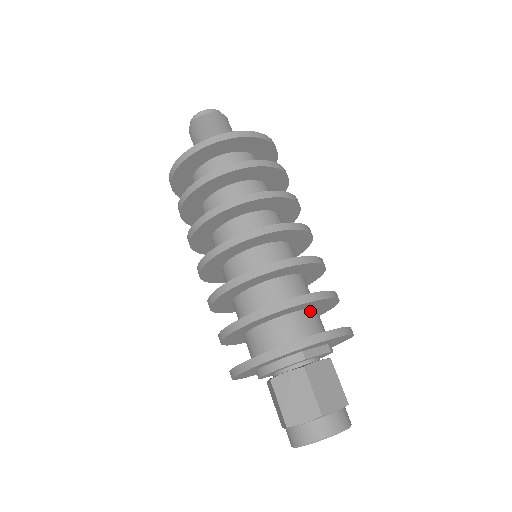
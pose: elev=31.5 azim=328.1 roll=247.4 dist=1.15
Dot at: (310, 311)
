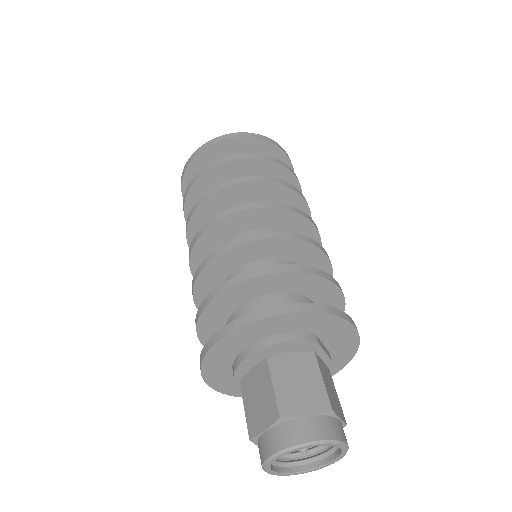
Dot at: occluded
